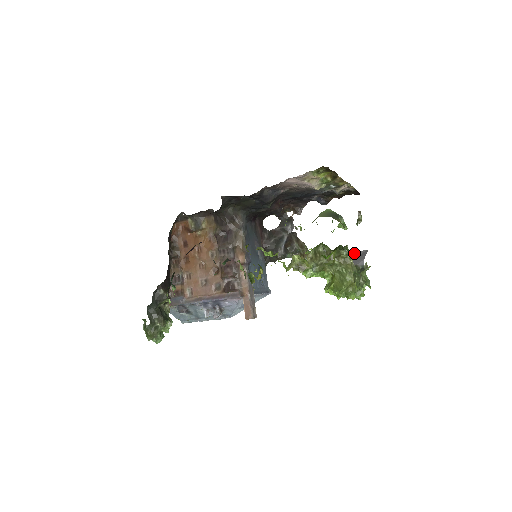
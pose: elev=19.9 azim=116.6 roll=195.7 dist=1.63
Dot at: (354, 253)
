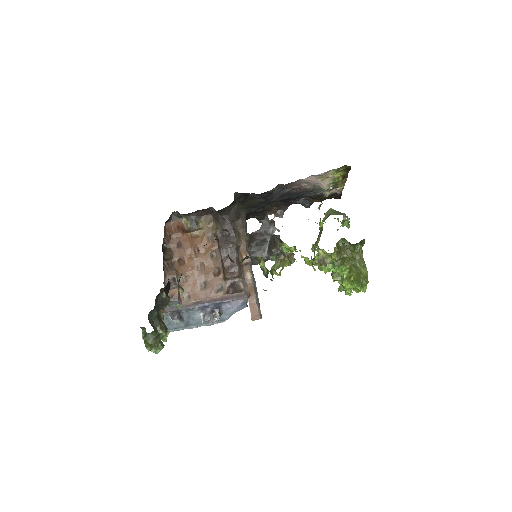
Dot at: occluded
